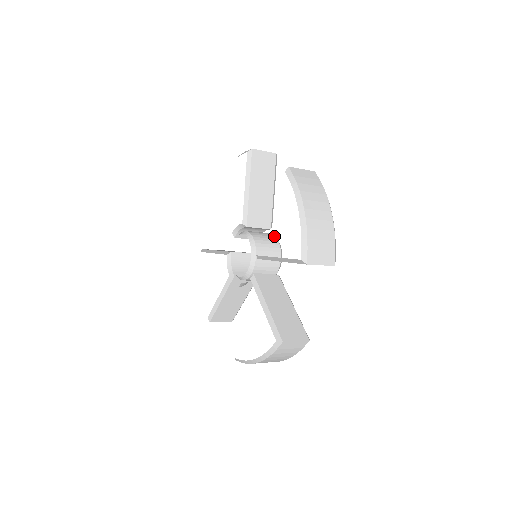
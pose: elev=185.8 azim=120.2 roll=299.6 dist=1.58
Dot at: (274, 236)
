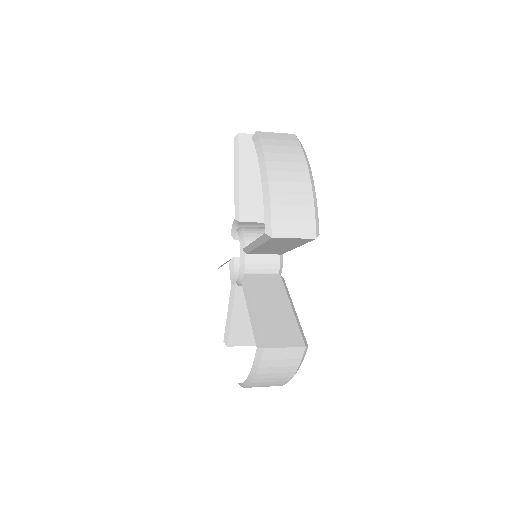
Dot at: occluded
